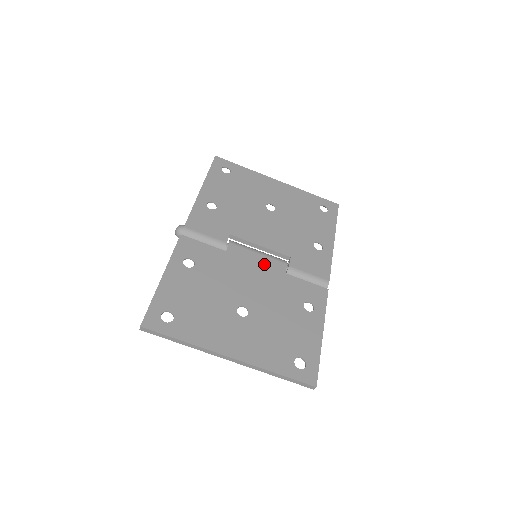
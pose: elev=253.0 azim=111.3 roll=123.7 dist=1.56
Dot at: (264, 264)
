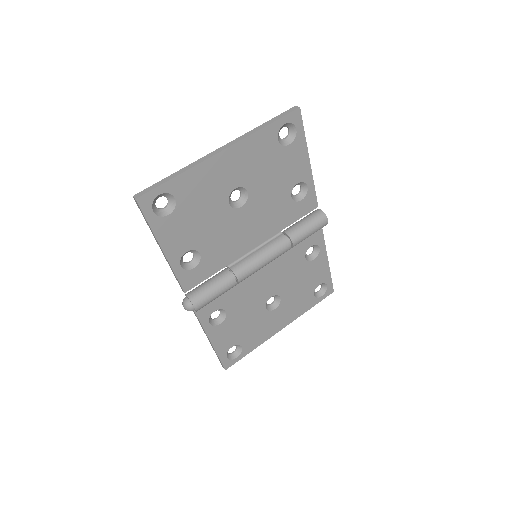
Dot at: occluded
